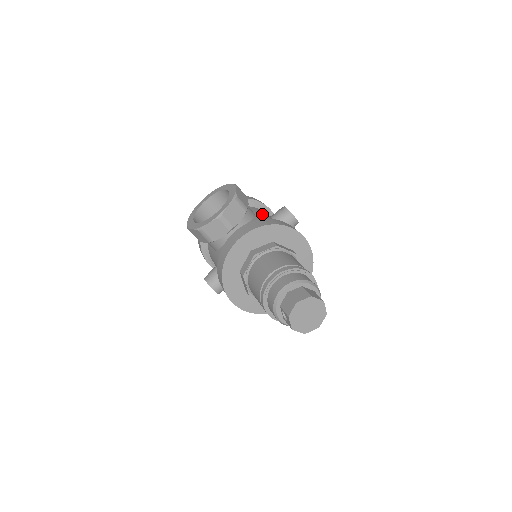
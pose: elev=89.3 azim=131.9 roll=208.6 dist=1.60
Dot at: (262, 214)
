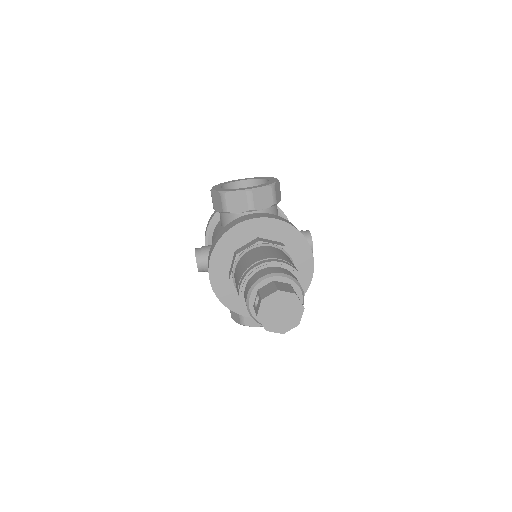
Dot at: occluded
